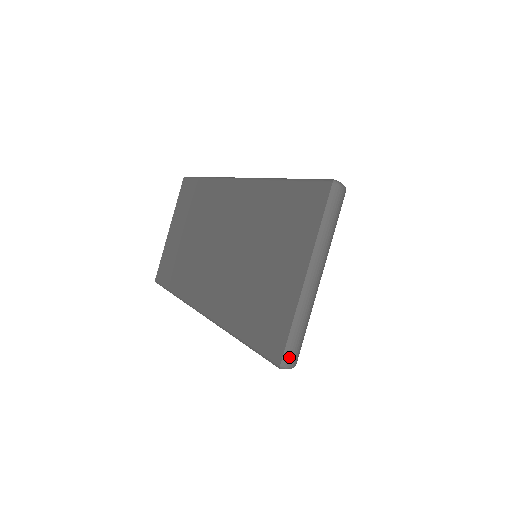
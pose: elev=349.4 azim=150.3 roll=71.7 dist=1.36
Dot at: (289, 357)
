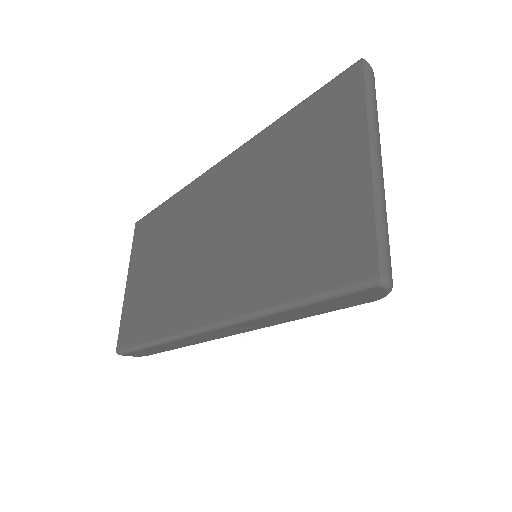
Dot at: (385, 265)
